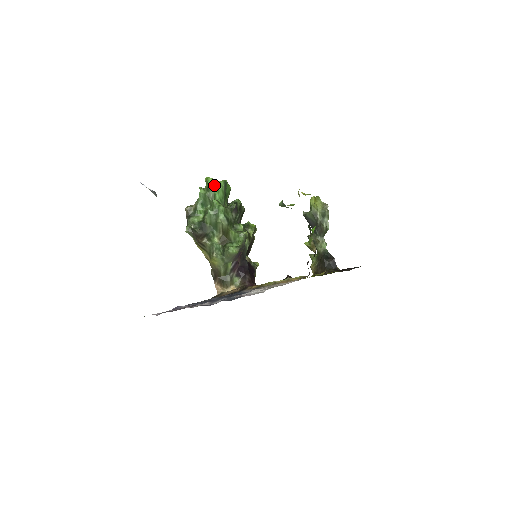
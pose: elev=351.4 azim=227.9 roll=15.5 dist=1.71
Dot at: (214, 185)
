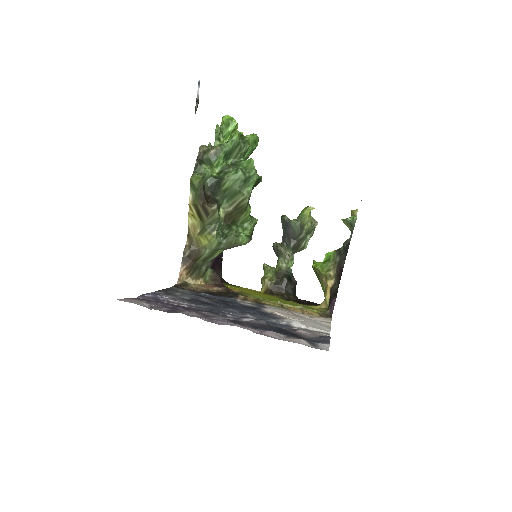
Dot at: (252, 138)
